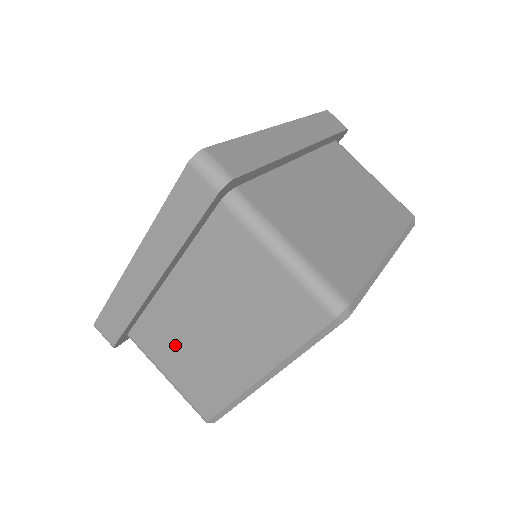
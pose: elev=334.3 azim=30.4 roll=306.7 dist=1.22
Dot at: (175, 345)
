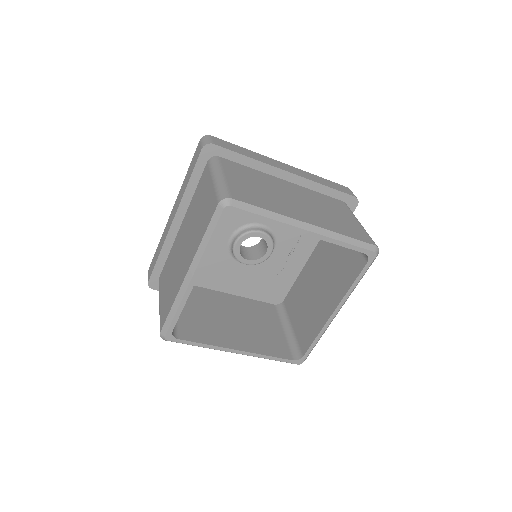
Dot at: (170, 272)
